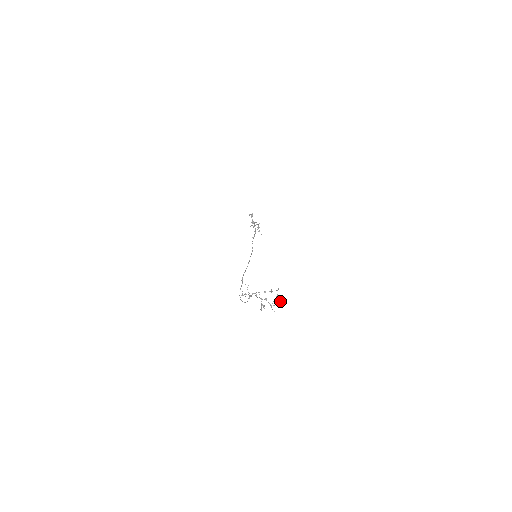
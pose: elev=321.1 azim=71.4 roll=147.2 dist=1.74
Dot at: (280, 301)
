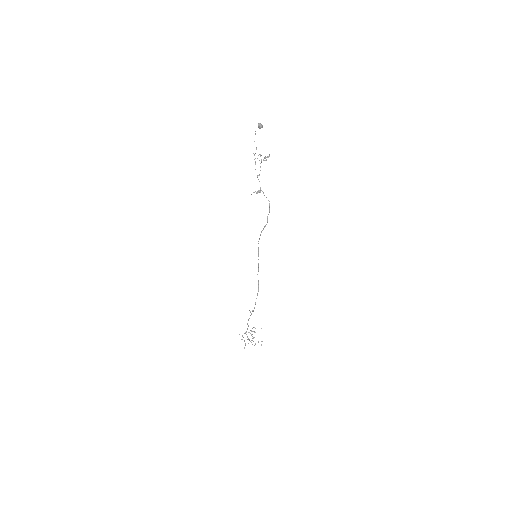
Dot at: occluded
